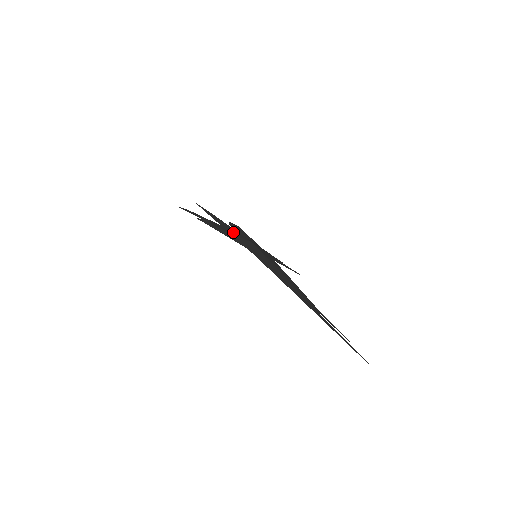
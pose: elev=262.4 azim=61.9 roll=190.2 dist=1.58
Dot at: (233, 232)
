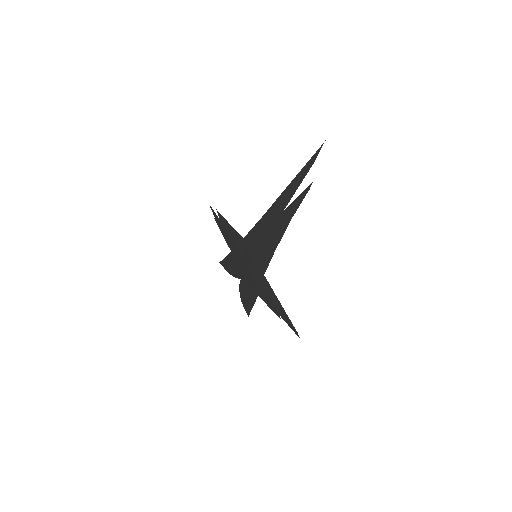
Dot at: occluded
